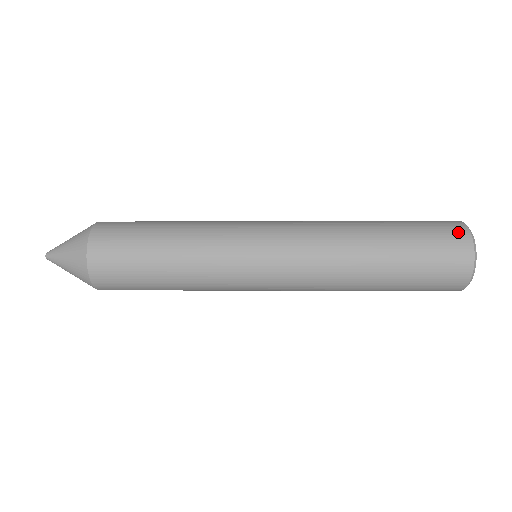
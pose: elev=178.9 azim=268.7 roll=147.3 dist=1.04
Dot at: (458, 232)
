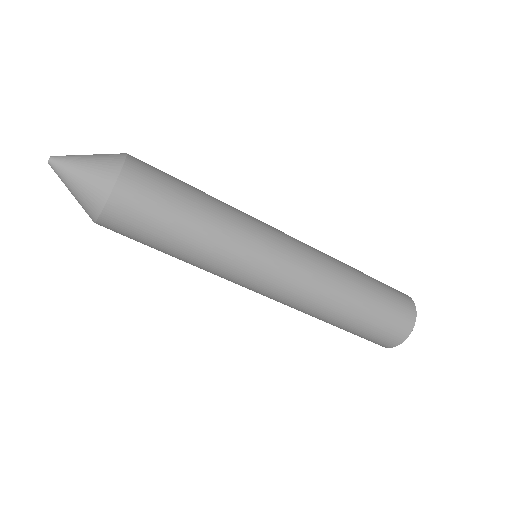
Dot at: occluded
